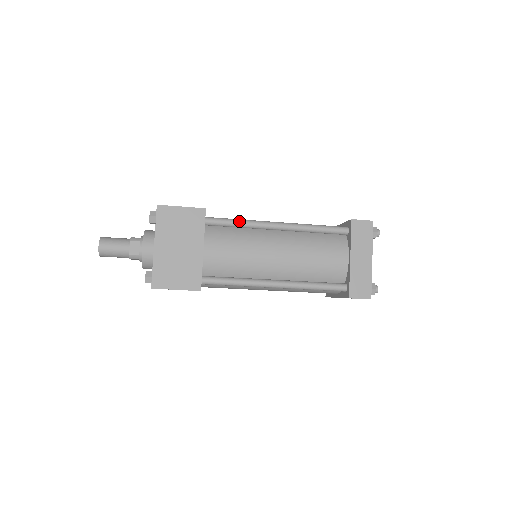
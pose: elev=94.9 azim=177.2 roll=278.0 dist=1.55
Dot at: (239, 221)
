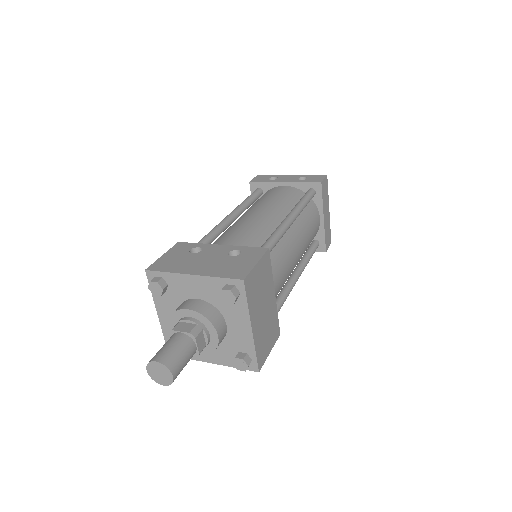
Dot at: (277, 239)
